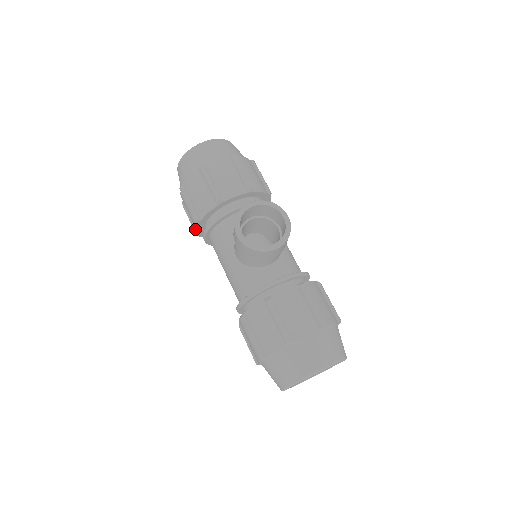
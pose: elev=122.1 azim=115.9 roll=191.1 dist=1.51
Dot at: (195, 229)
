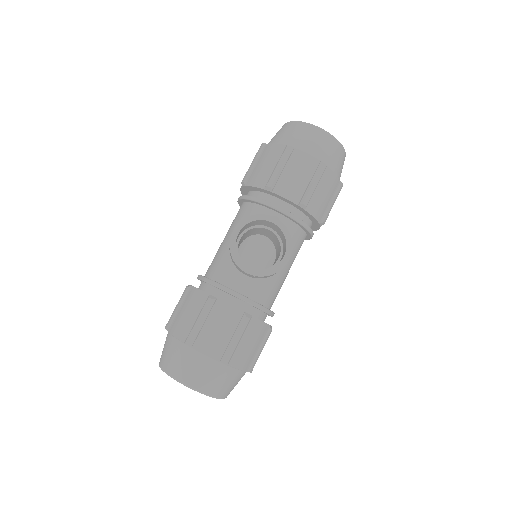
Dot at: occluded
